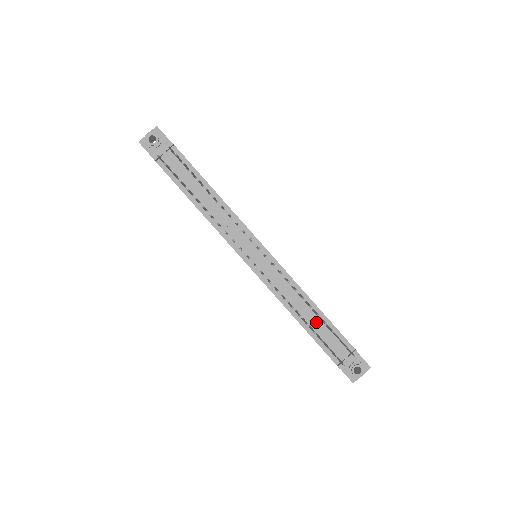
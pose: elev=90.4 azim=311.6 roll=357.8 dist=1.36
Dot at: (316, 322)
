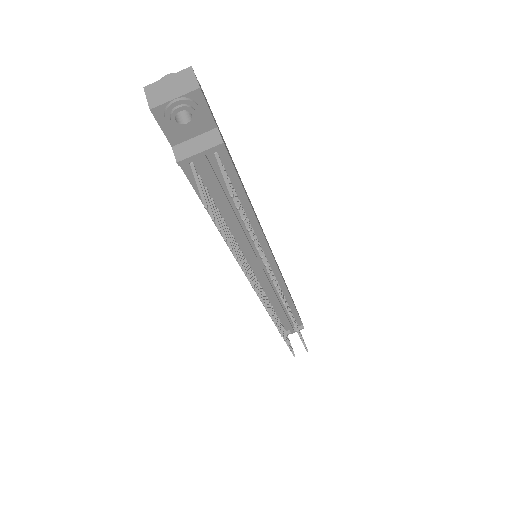
Dot at: (285, 315)
